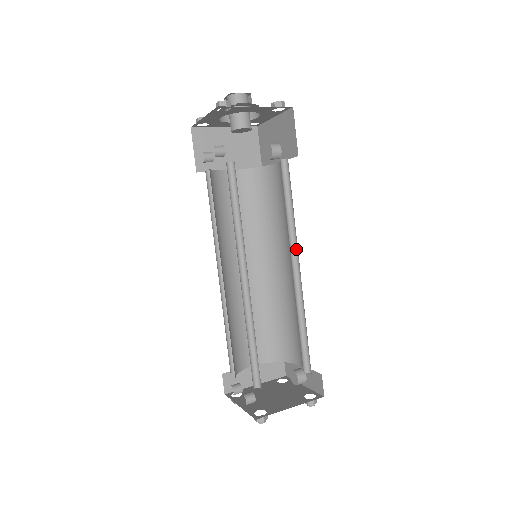
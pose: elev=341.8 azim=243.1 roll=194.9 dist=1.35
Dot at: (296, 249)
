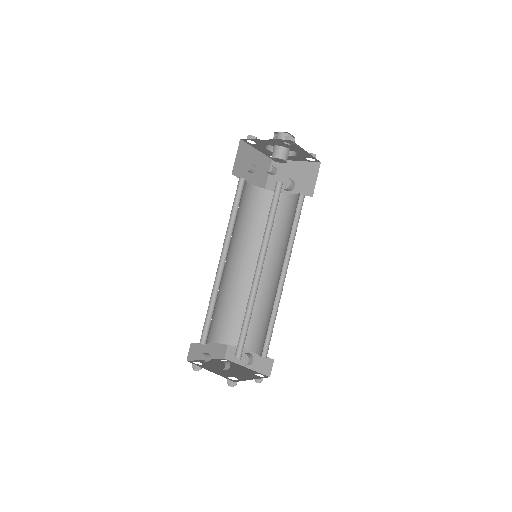
Dot at: (287, 261)
